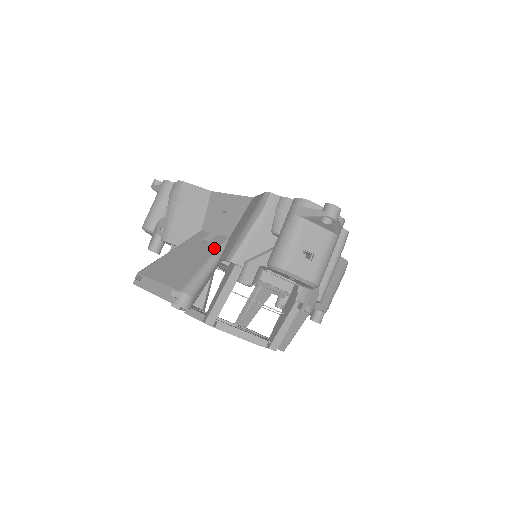
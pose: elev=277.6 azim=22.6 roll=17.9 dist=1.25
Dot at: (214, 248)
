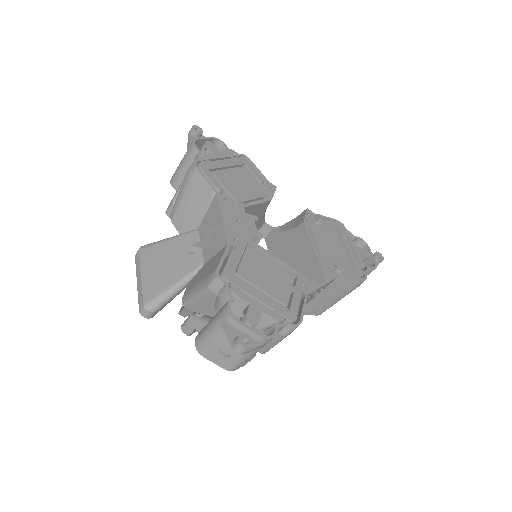
Dot at: (188, 269)
